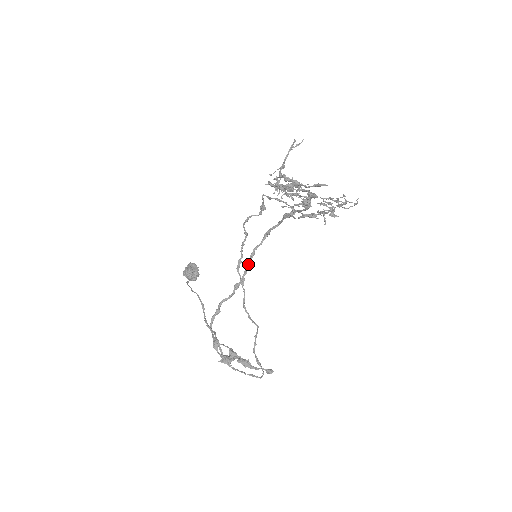
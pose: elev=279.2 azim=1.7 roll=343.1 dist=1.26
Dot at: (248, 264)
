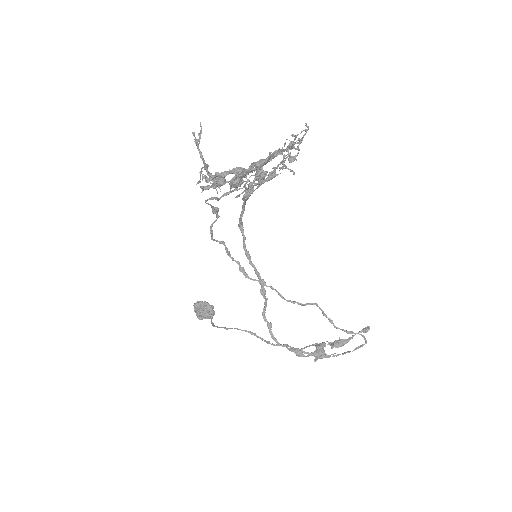
Dot at: (252, 266)
